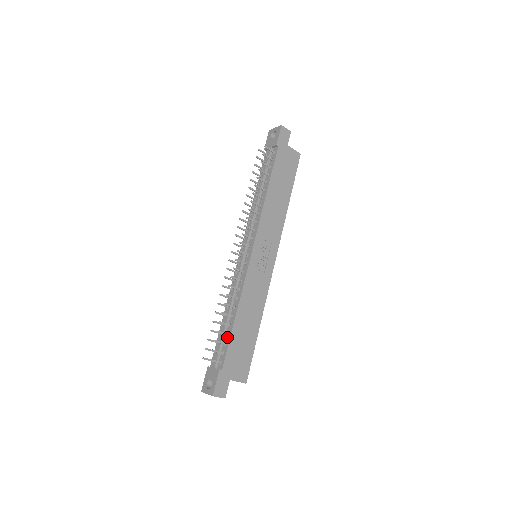
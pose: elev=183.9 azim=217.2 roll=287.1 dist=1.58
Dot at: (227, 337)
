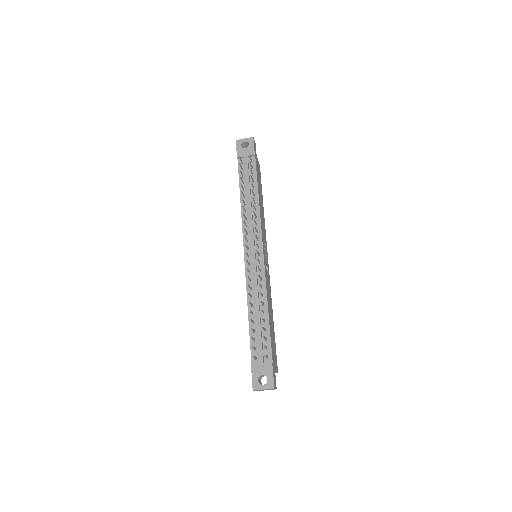
Dot at: (265, 332)
